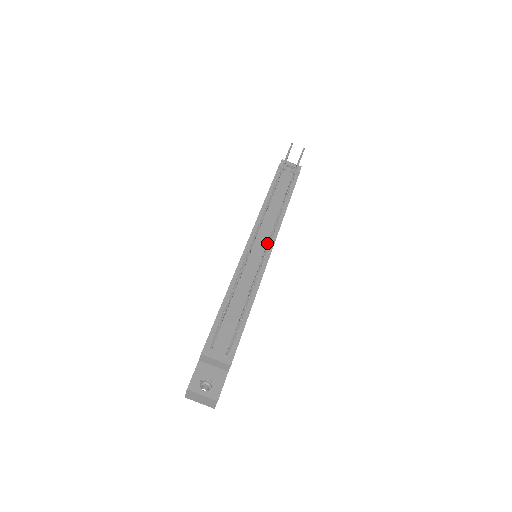
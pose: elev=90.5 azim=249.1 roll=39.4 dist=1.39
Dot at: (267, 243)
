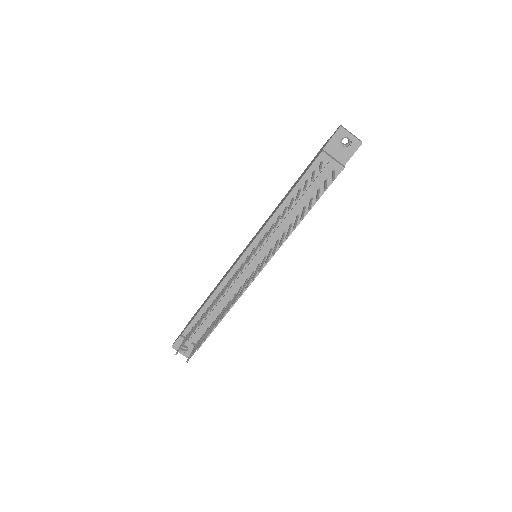
Dot at: (256, 268)
